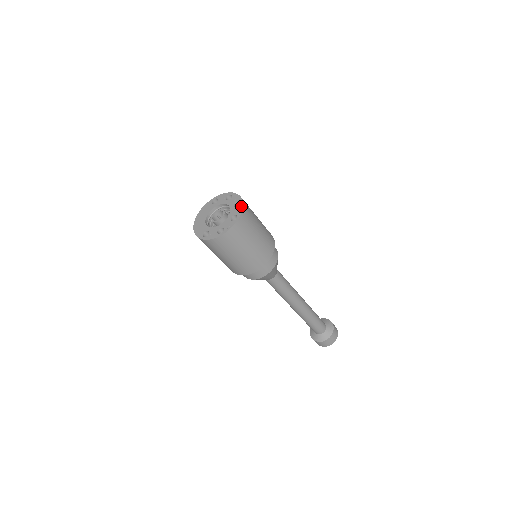
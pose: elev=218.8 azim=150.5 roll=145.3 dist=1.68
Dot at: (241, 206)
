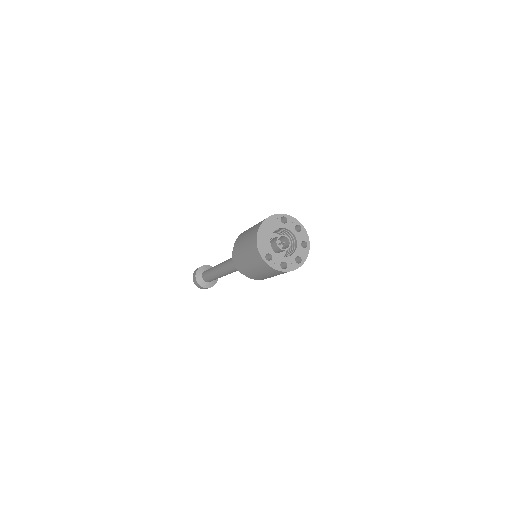
Dot at: (308, 251)
